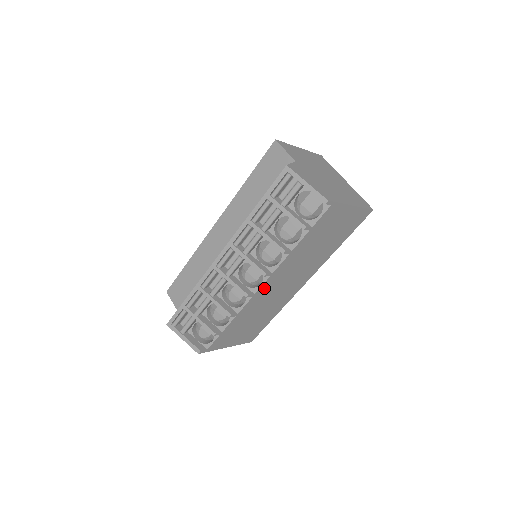
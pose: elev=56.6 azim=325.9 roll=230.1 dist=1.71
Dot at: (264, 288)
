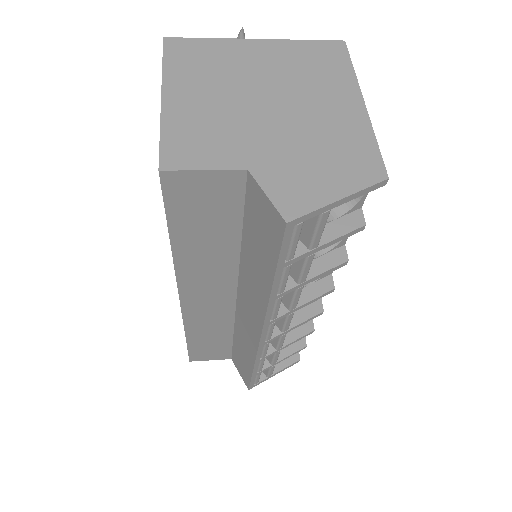
Dot at: occluded
